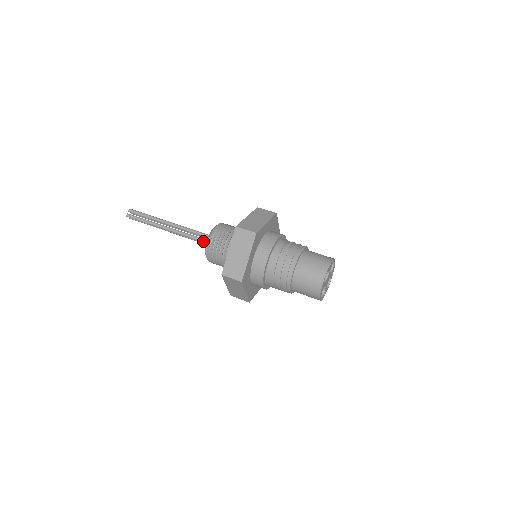
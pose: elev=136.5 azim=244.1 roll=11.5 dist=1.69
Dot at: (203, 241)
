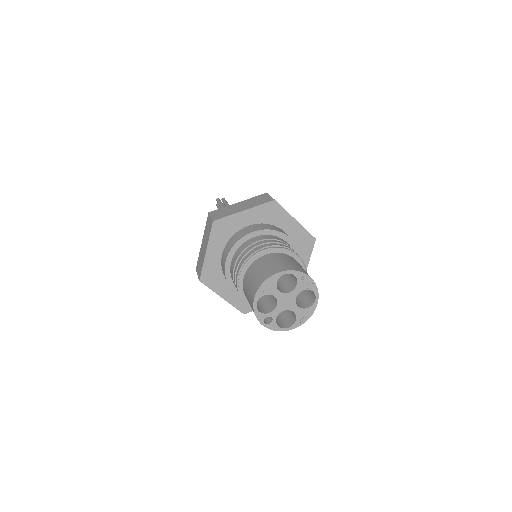
Dot at: occluded
